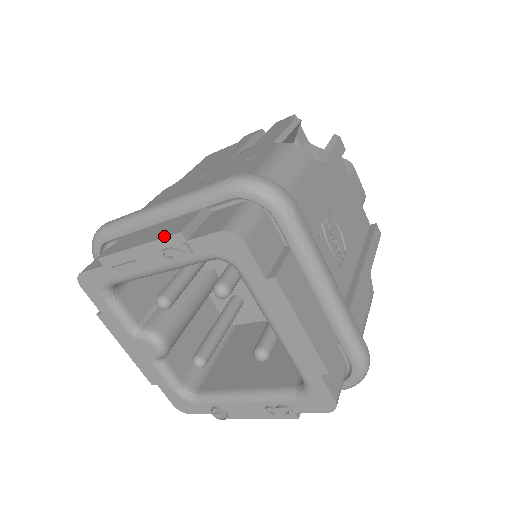
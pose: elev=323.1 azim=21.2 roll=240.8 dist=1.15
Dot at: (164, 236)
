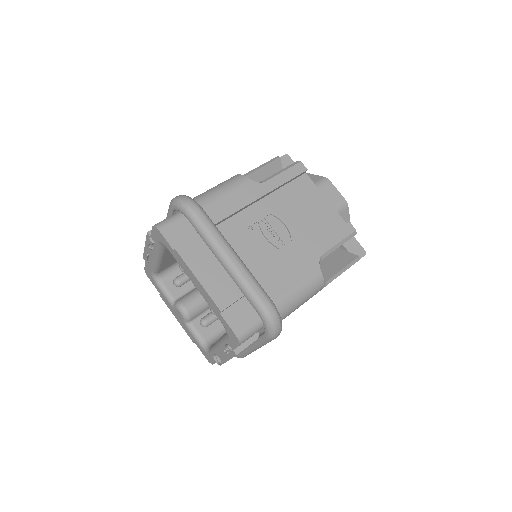
Dot at: (147, 237)
